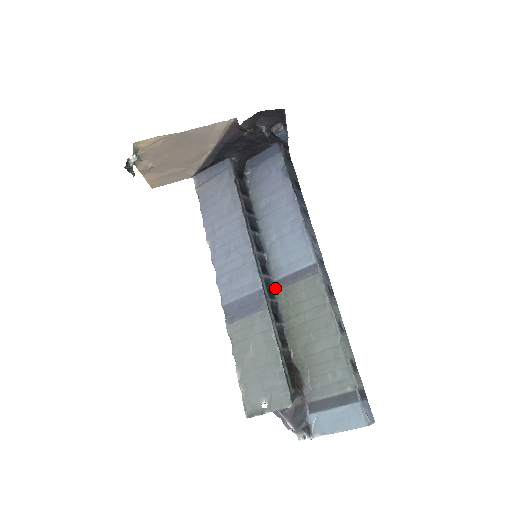
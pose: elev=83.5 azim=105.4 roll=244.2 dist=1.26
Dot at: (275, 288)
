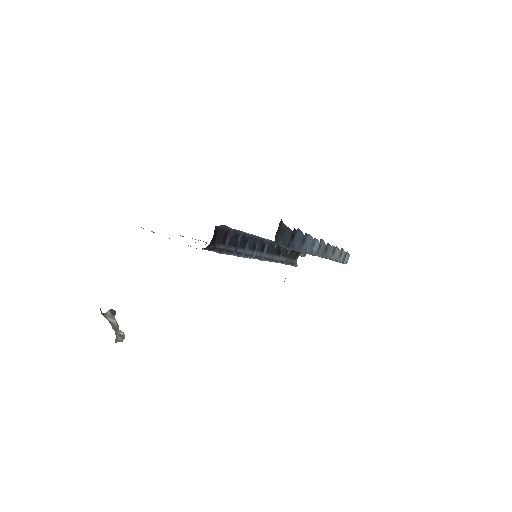
Dot at: occluded
